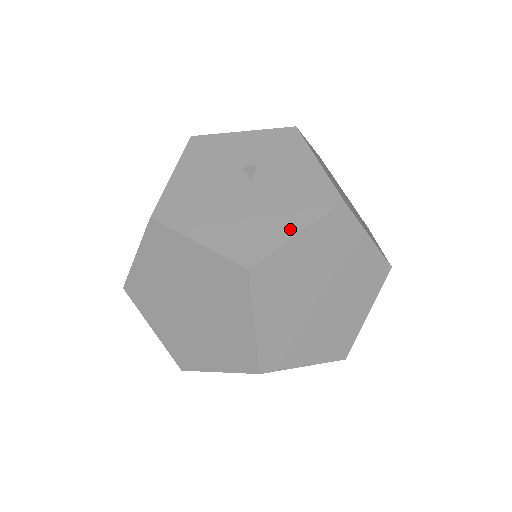
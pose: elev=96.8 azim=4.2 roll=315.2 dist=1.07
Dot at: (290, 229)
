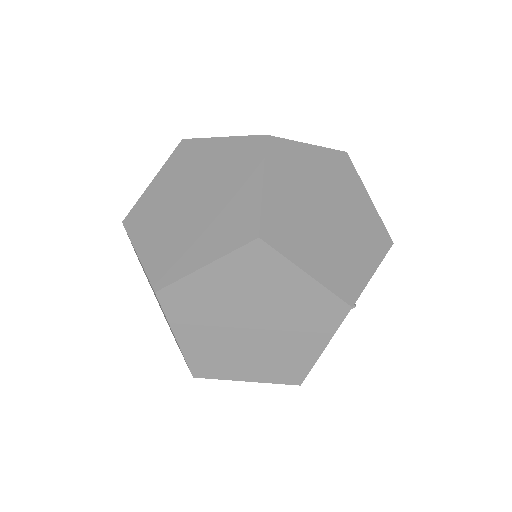
Dot at: occluded
